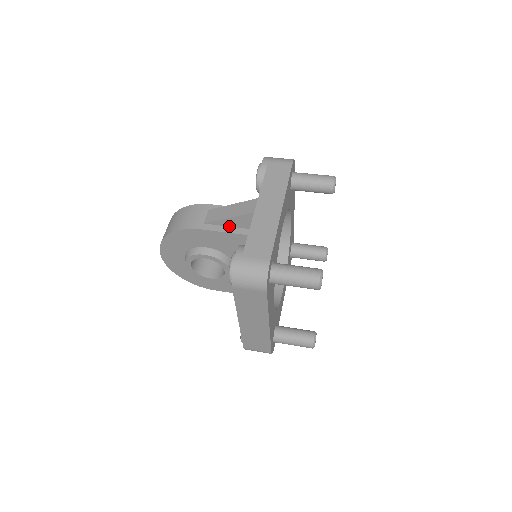
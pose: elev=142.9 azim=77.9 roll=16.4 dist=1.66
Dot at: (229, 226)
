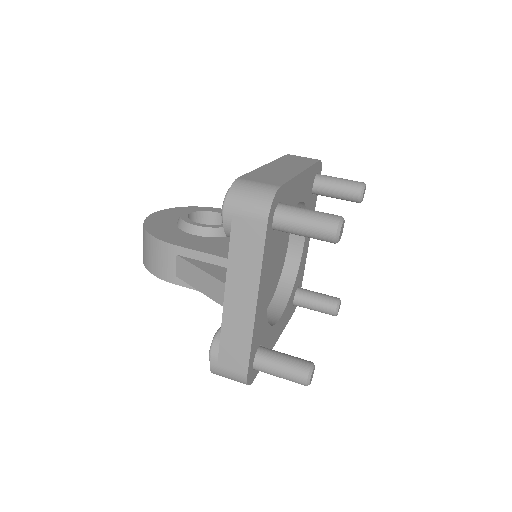
Dot at: occluded
